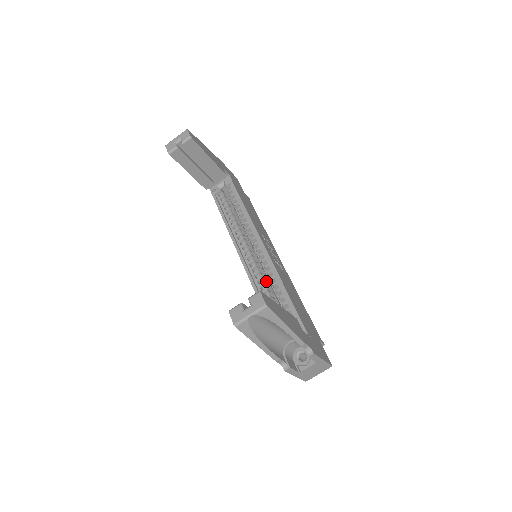
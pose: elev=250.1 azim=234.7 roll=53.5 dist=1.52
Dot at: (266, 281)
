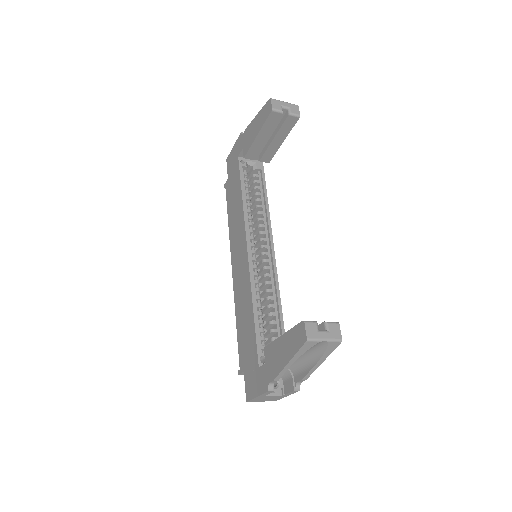
Dot at: occluded
